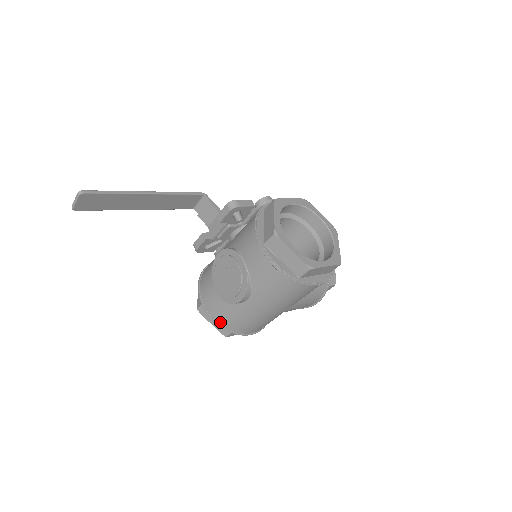
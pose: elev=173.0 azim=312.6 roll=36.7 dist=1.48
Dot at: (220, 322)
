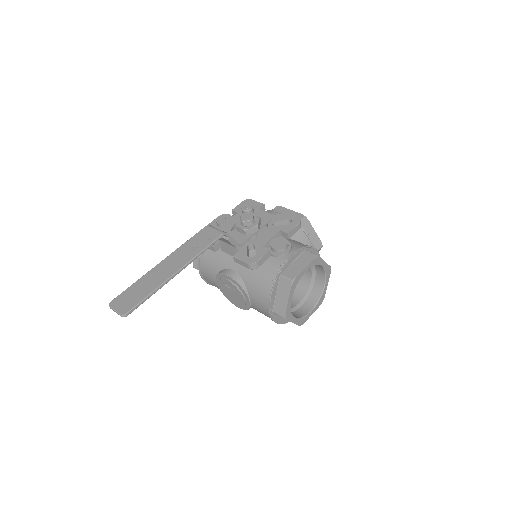
Dot at: occluded
